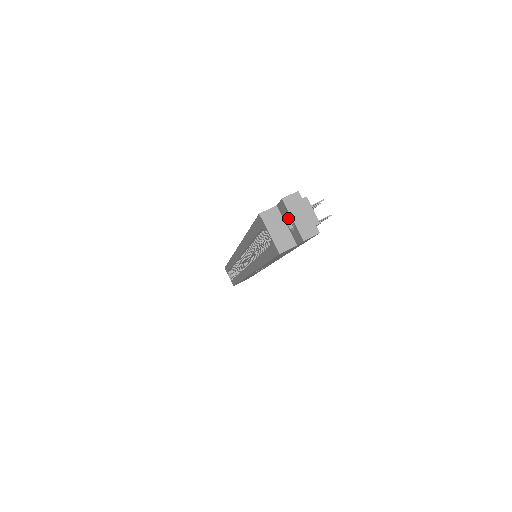
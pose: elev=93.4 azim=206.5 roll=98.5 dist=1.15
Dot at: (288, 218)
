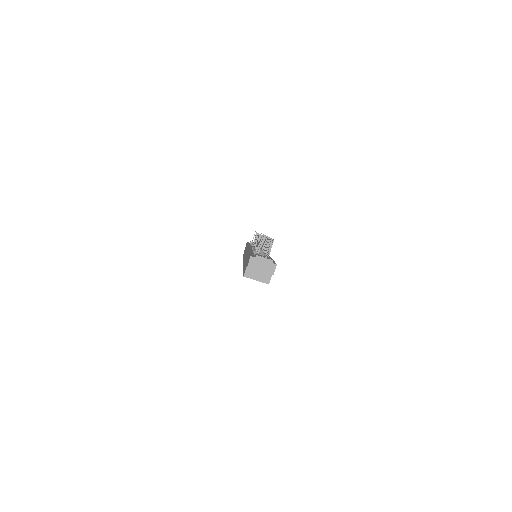
Dot at: occluded
